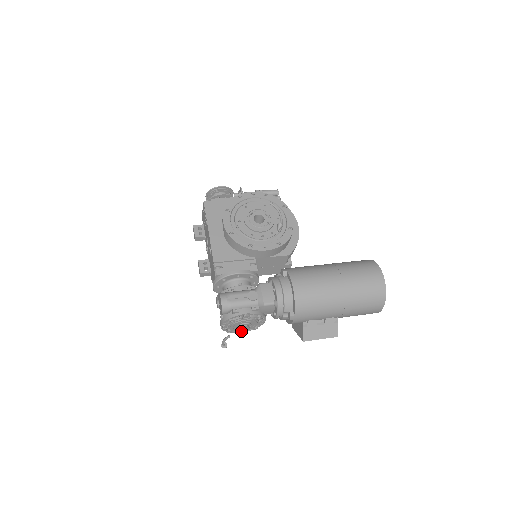
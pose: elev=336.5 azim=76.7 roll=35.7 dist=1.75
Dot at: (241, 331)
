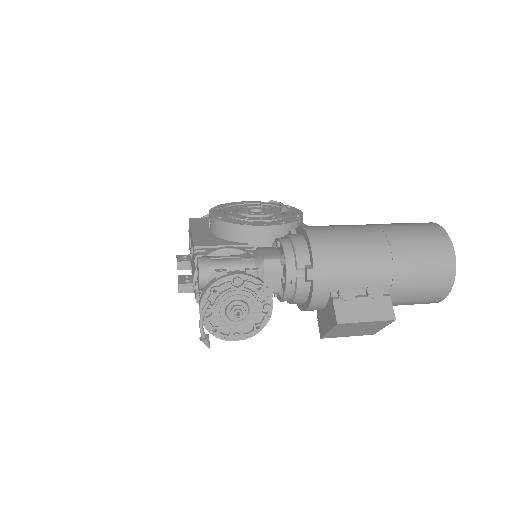
Dot at: (235, 334)
